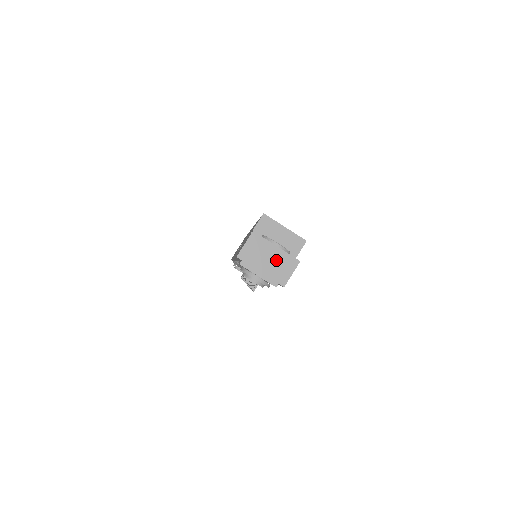
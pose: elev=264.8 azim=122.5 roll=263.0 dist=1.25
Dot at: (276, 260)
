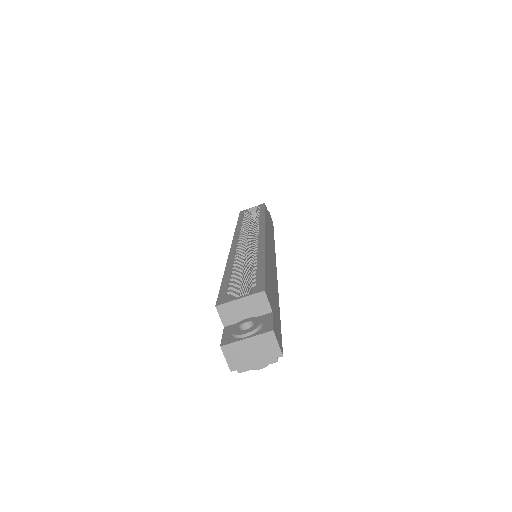
Dot at: (257, 347)
